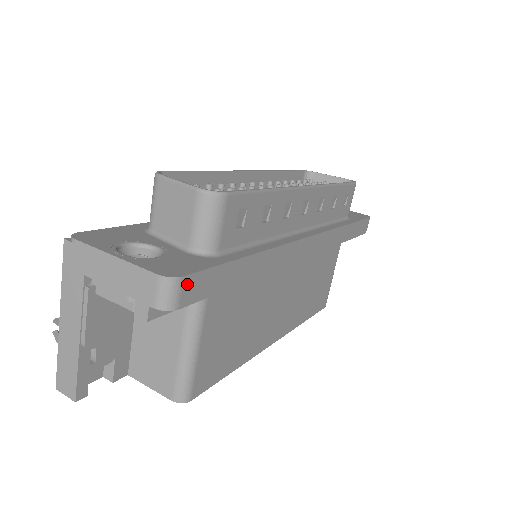
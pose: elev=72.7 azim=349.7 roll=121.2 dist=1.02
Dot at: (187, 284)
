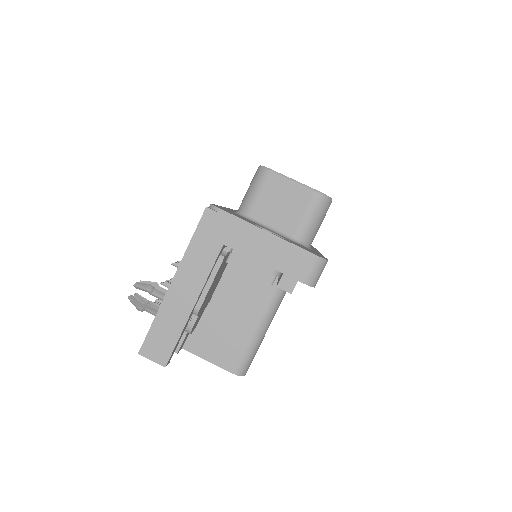
Dot at: (324, 267)
